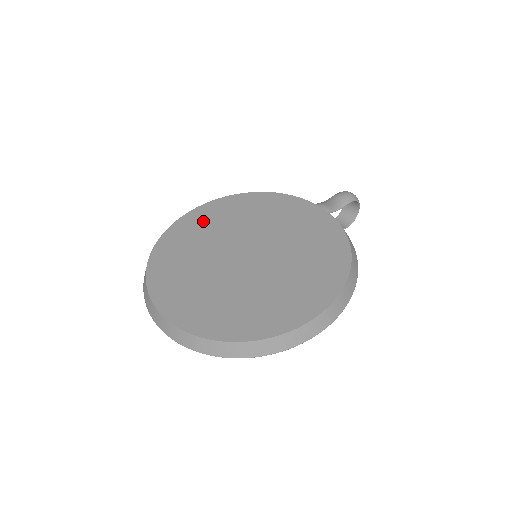
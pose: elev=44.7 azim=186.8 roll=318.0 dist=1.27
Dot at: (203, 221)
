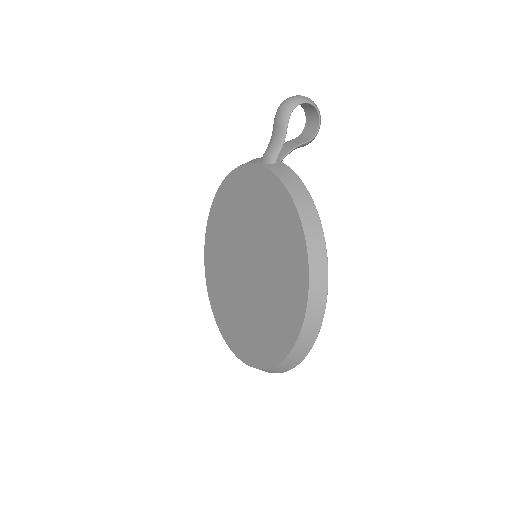
Dot at: (214, 242)
